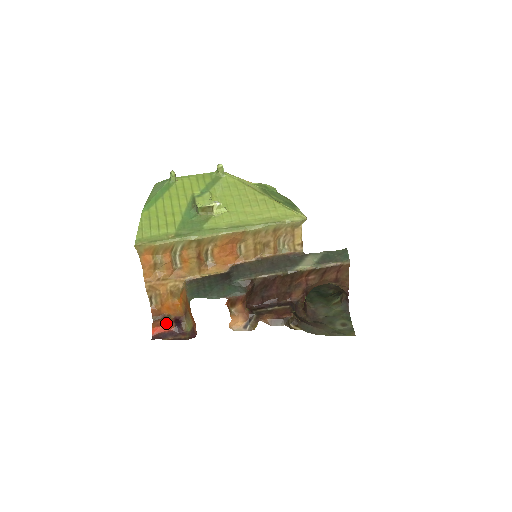
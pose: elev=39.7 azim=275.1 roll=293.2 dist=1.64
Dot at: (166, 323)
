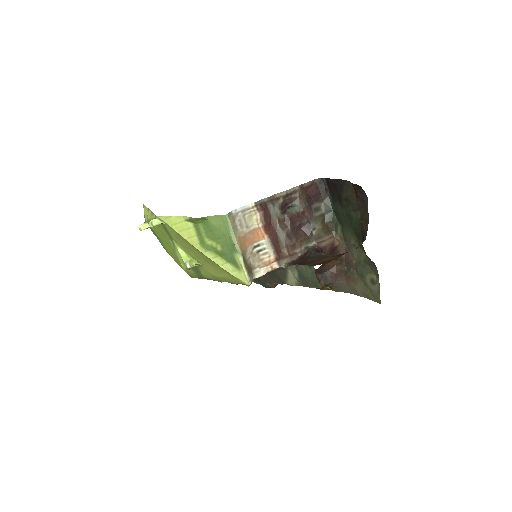
Dot at: occluded
